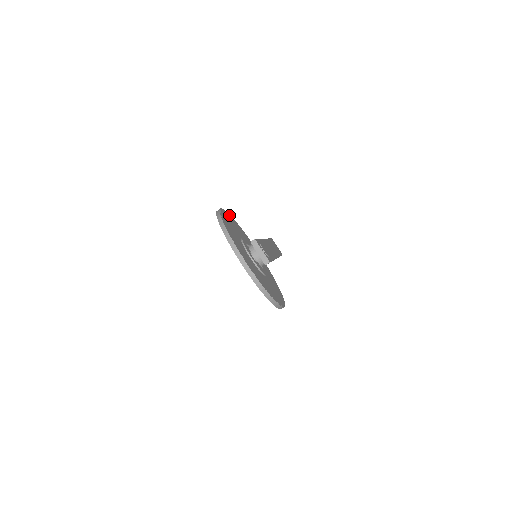
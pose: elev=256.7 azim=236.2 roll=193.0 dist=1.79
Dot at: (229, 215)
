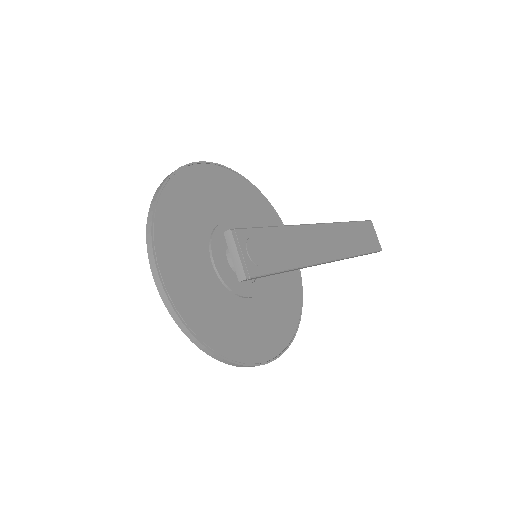
Dot at: (234, 175)
